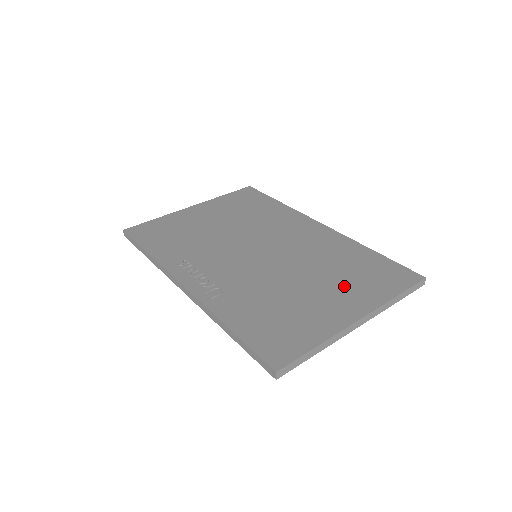
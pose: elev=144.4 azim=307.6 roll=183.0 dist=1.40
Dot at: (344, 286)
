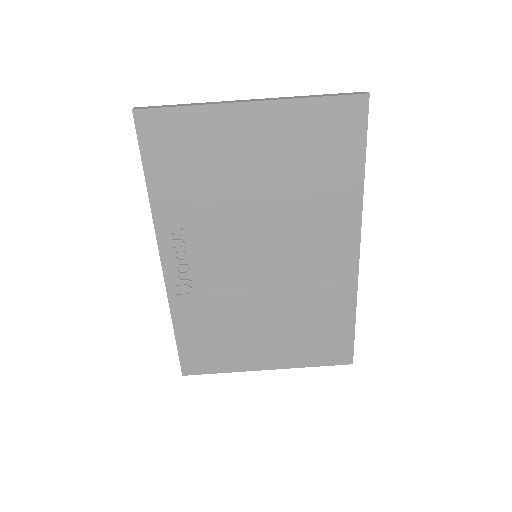
Dot at: (288, 340)
